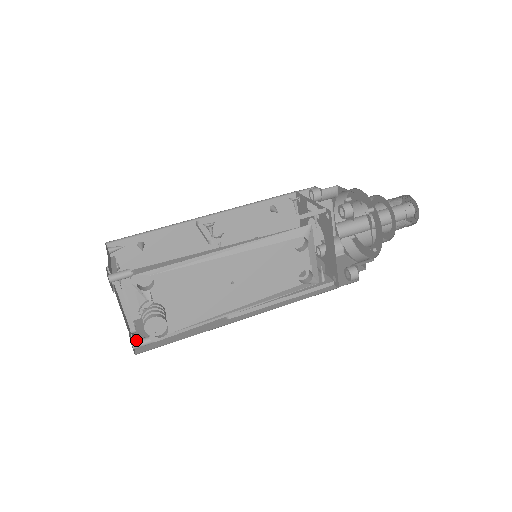
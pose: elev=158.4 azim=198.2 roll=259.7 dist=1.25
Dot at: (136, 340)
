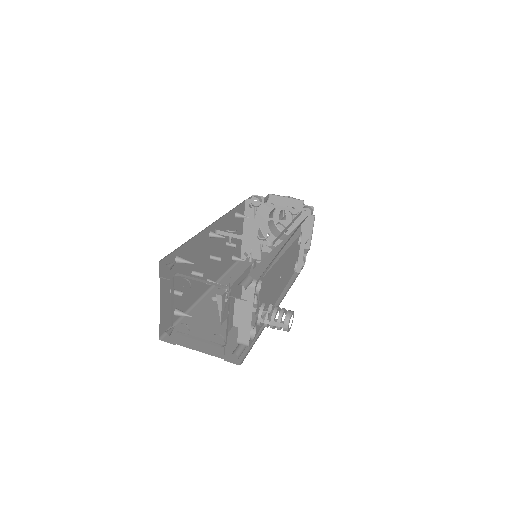
Dot at: (236, 351)
